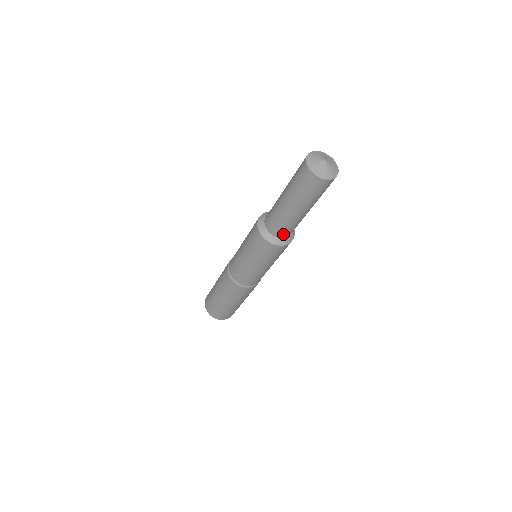
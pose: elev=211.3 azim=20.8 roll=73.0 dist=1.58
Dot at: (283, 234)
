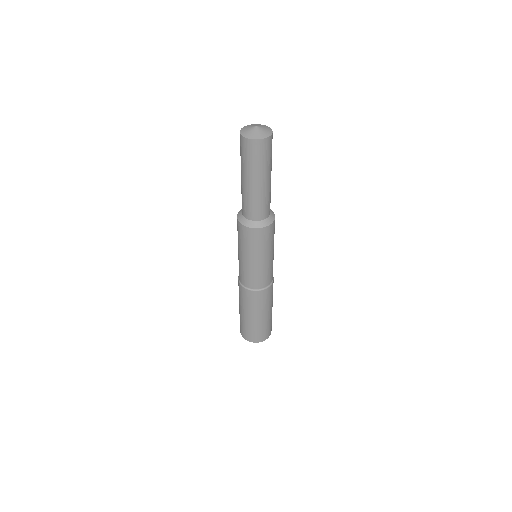
Dot at: (254, 215)
